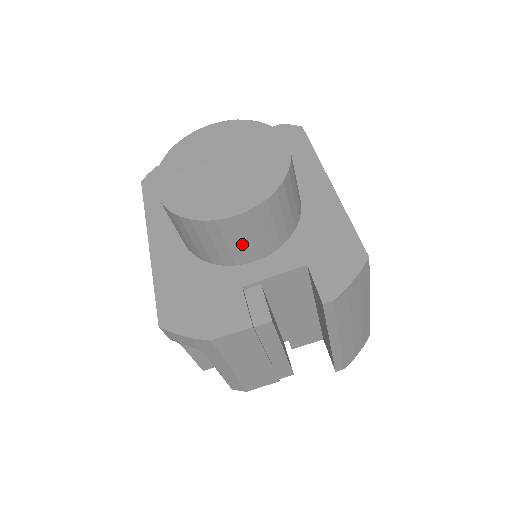
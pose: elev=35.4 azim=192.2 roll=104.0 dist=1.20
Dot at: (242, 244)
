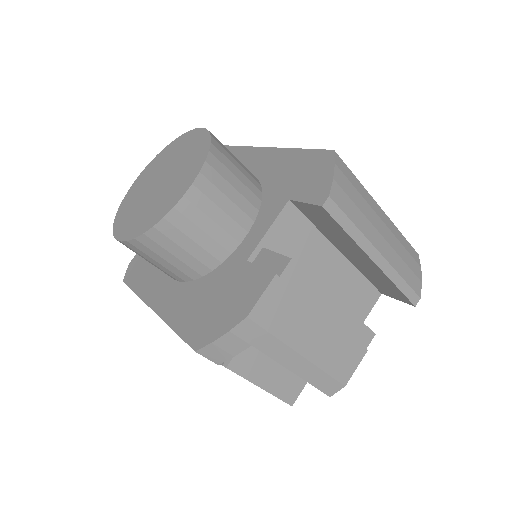
Dot at: (218, 222)
